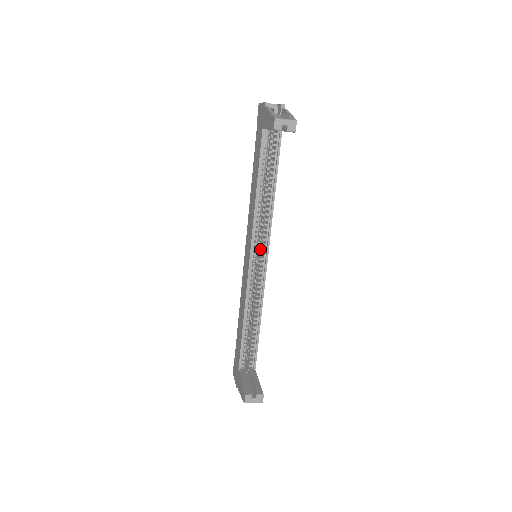
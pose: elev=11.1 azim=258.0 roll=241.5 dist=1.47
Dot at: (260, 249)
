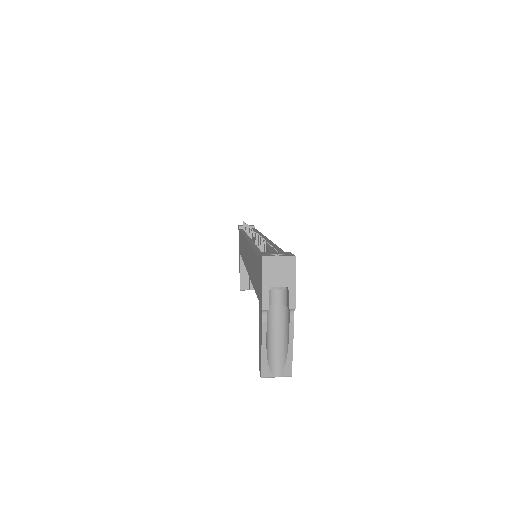
Dot at: occluded
